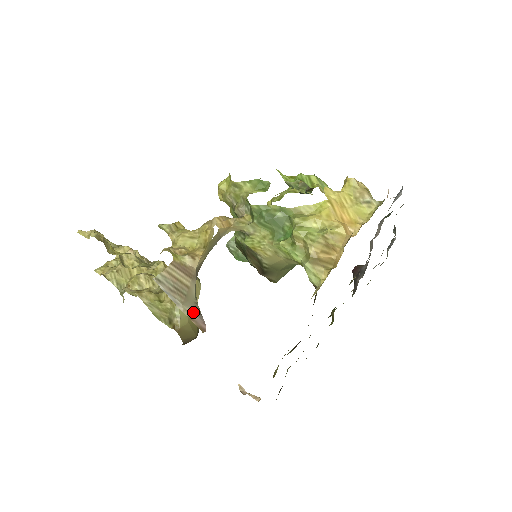
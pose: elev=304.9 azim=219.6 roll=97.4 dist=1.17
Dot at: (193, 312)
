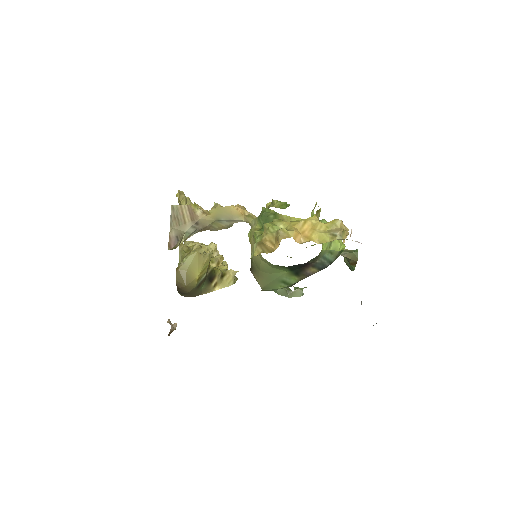
Dot at: (174, 235)
